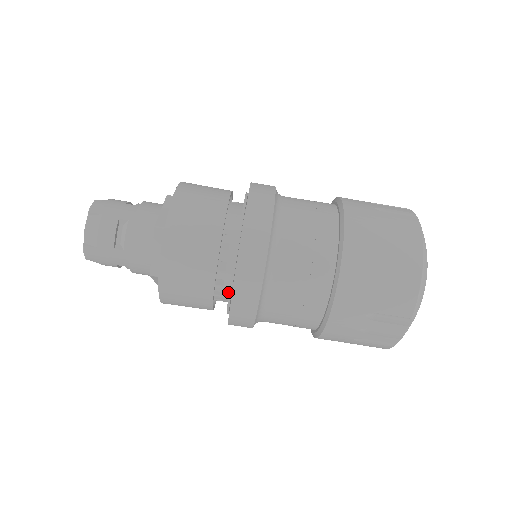
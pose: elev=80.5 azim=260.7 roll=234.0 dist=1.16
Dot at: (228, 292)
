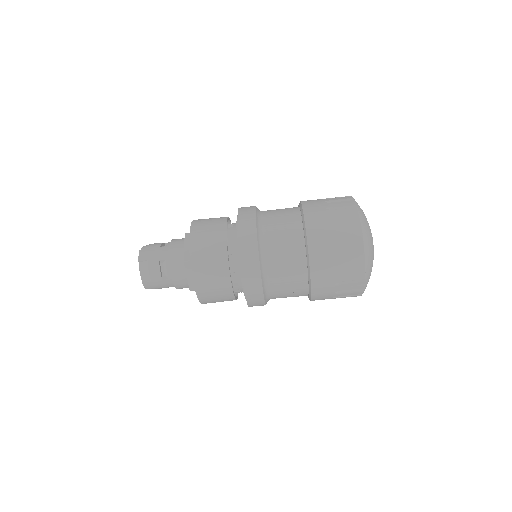
Dot at: occluded
